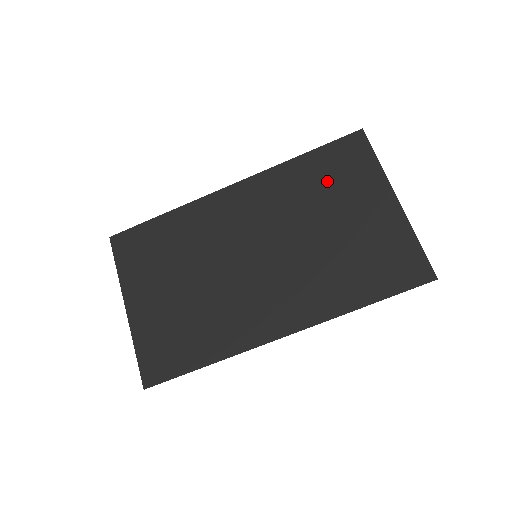
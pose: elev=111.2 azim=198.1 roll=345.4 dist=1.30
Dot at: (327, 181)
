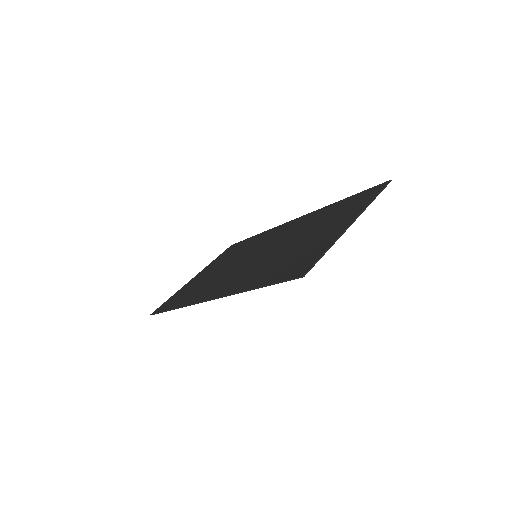
Dot at: (333, 213)
